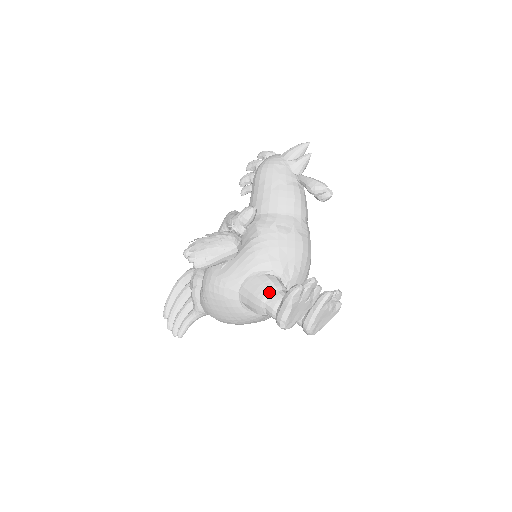
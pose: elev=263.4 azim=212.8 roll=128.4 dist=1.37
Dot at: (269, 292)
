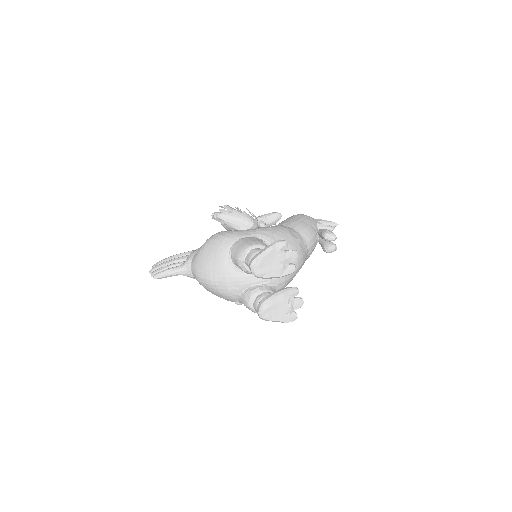
Dot at: (259, 244)
